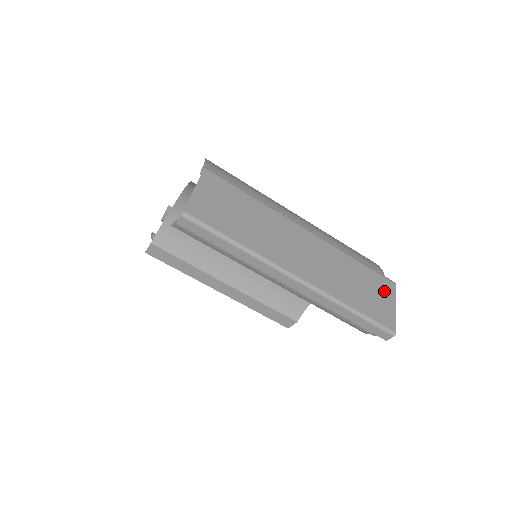
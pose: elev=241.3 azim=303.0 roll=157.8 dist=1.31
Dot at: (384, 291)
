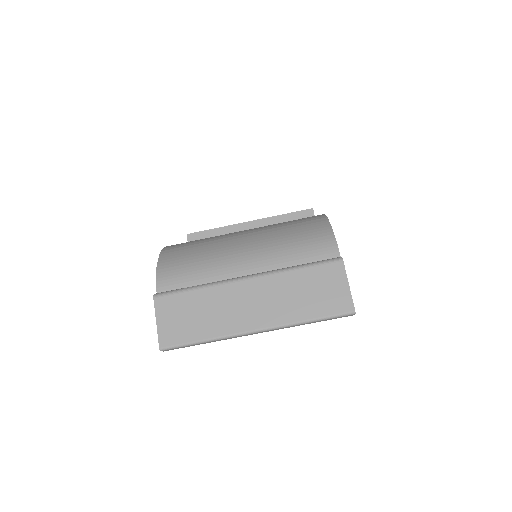
Dot at: (333, 278)
